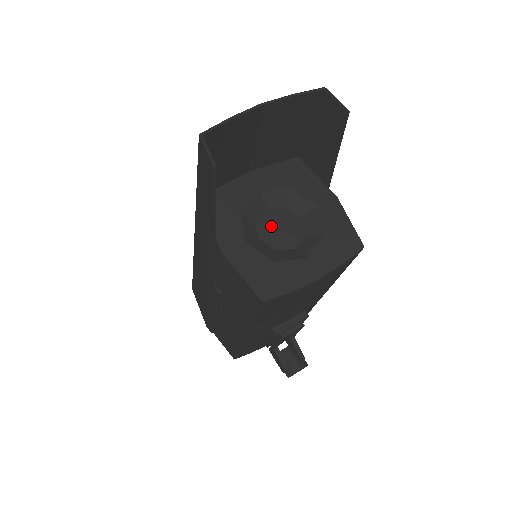
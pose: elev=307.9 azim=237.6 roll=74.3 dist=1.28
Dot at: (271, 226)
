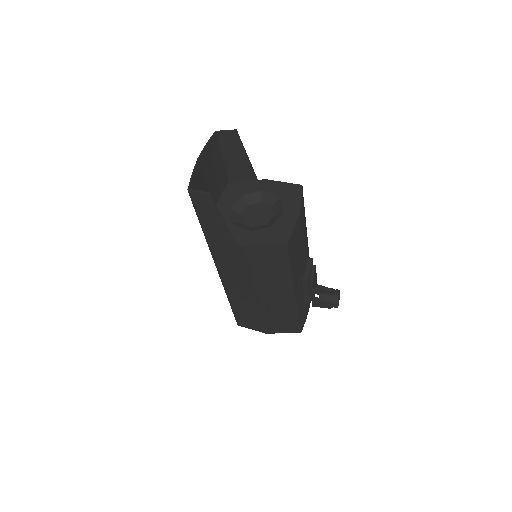
Dot at: (252, 218)
